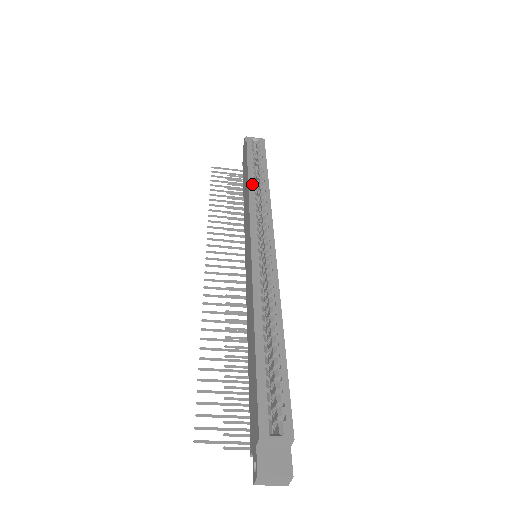
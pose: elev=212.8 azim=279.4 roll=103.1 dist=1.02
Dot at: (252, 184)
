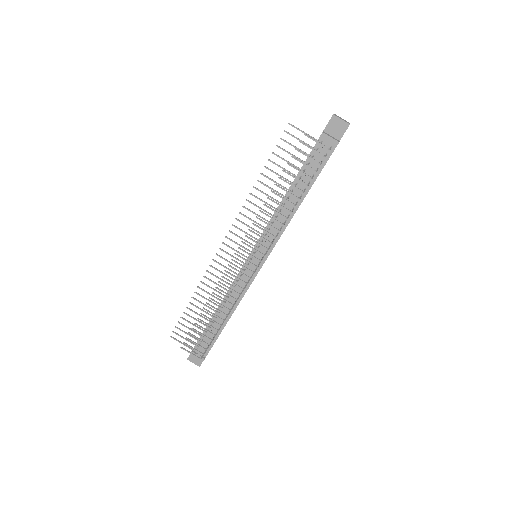
Dot at: occluded
